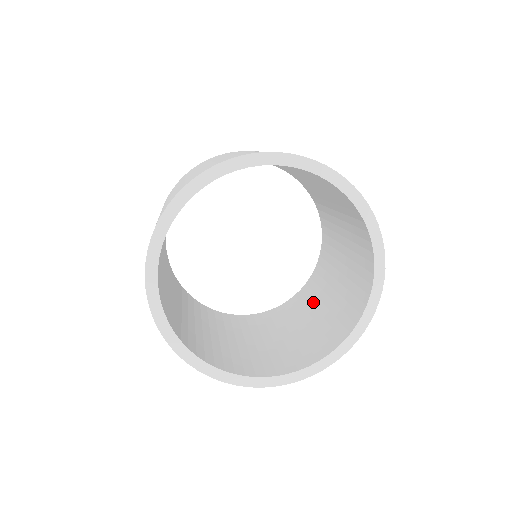
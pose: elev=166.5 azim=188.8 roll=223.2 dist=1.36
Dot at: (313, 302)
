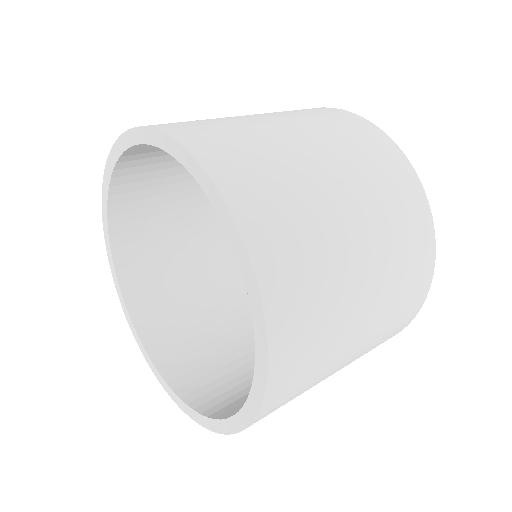
Dot at: occluded
